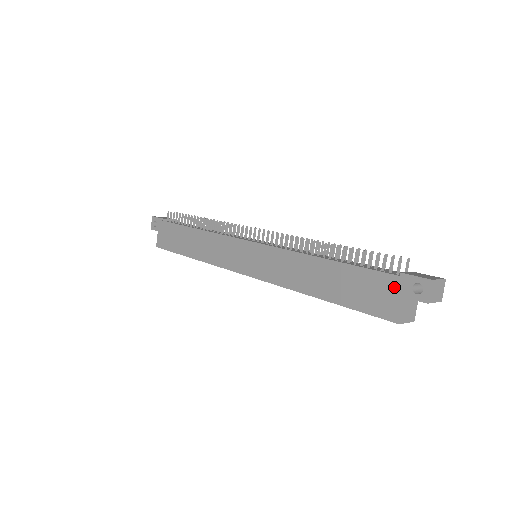
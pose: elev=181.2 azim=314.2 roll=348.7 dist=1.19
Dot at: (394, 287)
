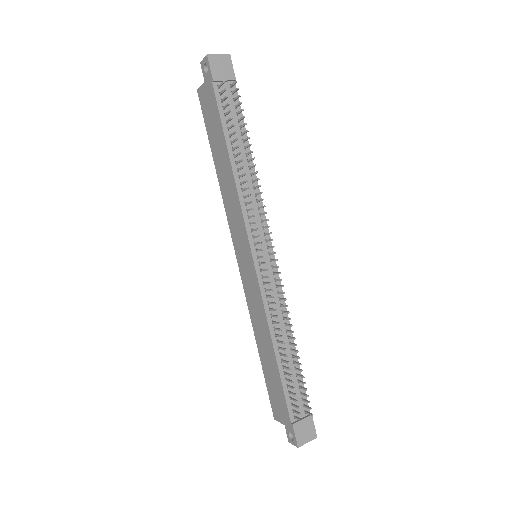
Dot at: (285, 418)
